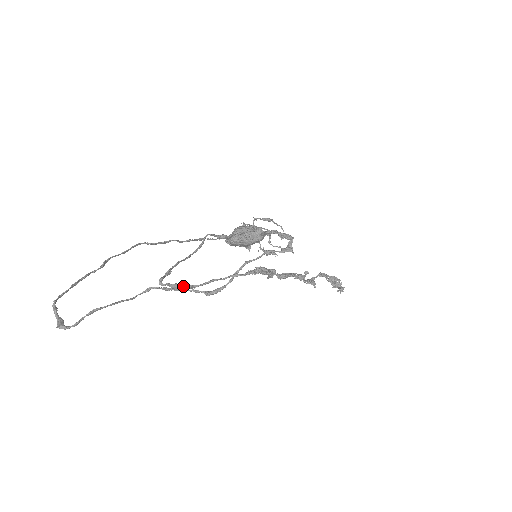
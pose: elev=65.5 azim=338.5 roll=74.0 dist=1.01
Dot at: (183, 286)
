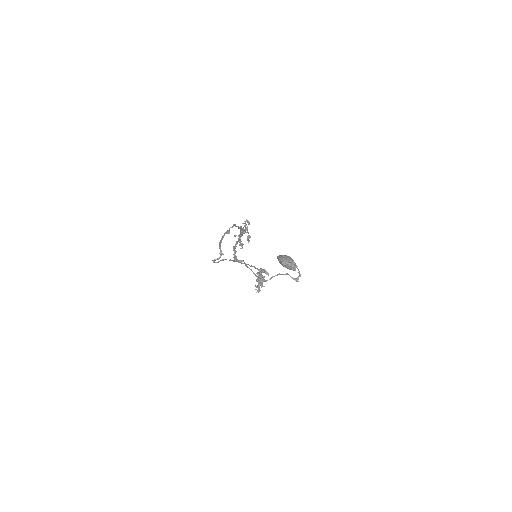
Dot at: occluded
